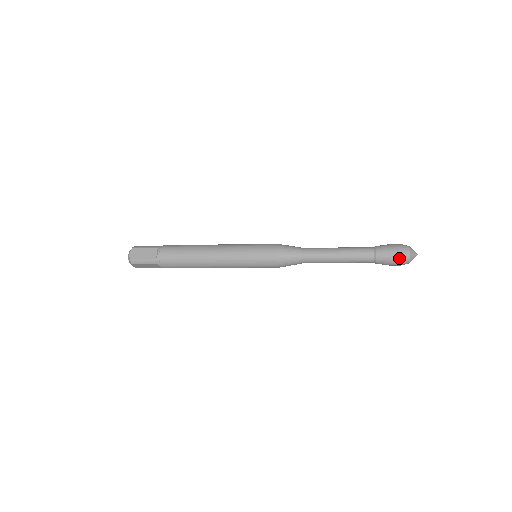
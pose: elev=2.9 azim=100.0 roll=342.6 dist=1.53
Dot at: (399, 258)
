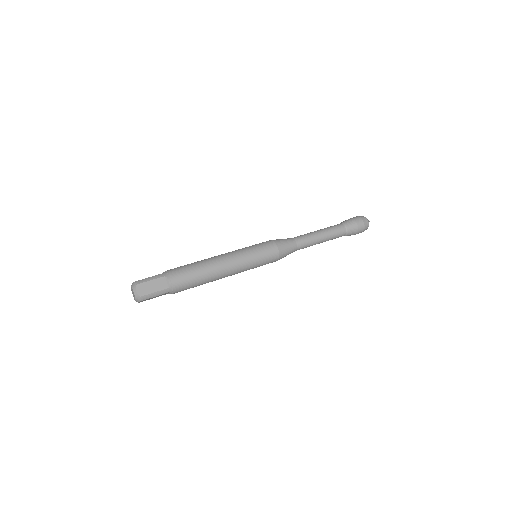
Dot at: (363, 228)
